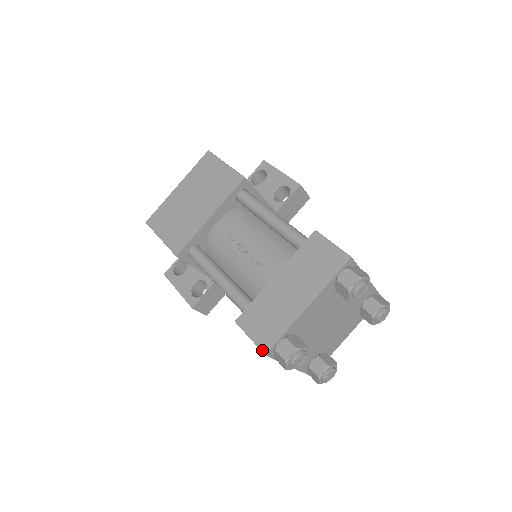
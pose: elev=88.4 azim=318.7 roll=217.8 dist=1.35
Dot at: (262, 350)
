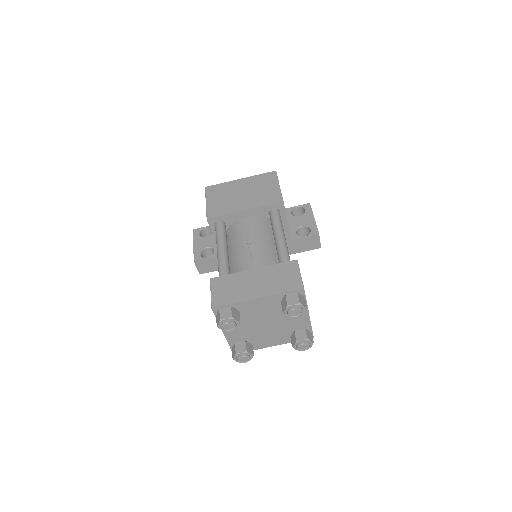
Dot at: (212, 304)
